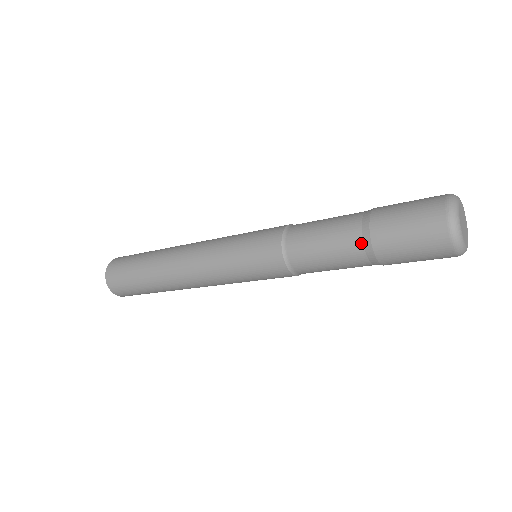
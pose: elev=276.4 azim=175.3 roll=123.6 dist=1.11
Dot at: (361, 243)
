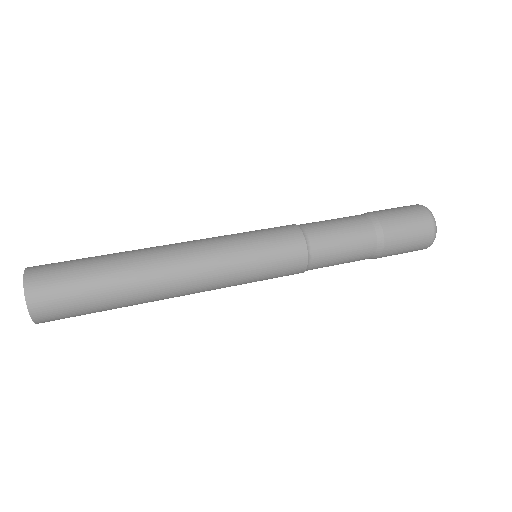
Dot at: (375, 238)
